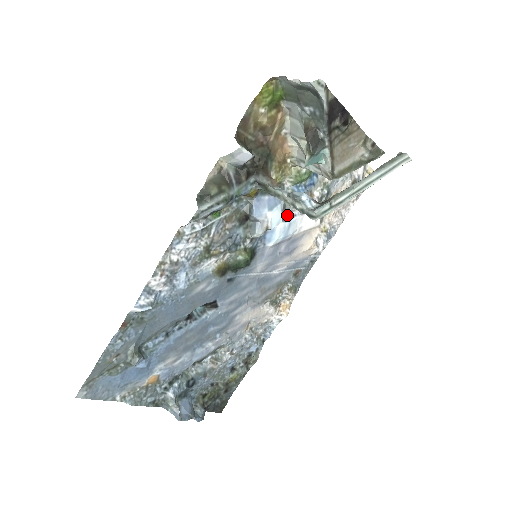
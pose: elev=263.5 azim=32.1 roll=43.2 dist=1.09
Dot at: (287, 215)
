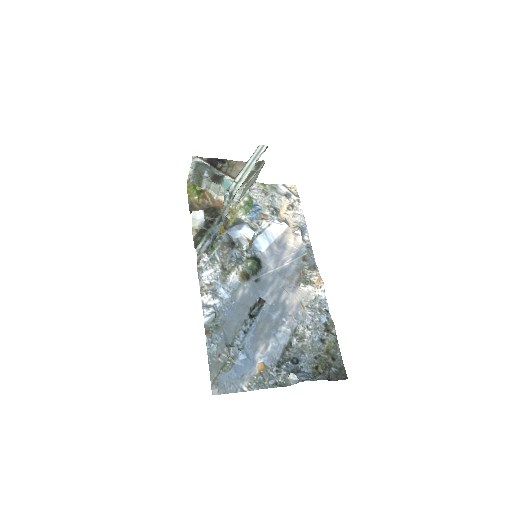
Dot at: (259, 231)
